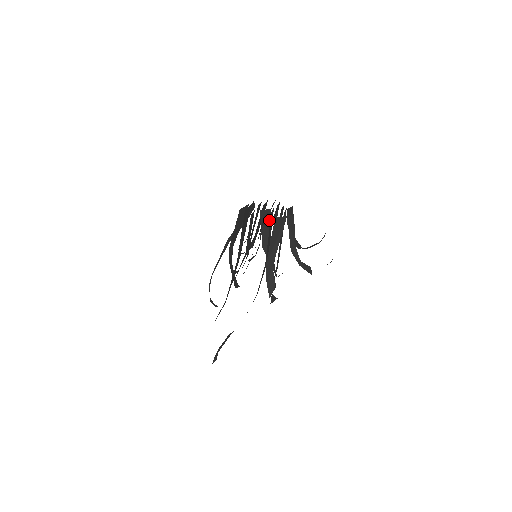
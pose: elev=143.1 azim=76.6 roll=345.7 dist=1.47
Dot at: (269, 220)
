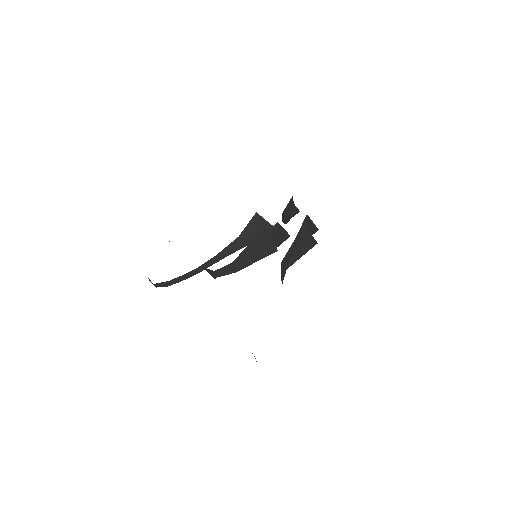
Dot at: occluded
